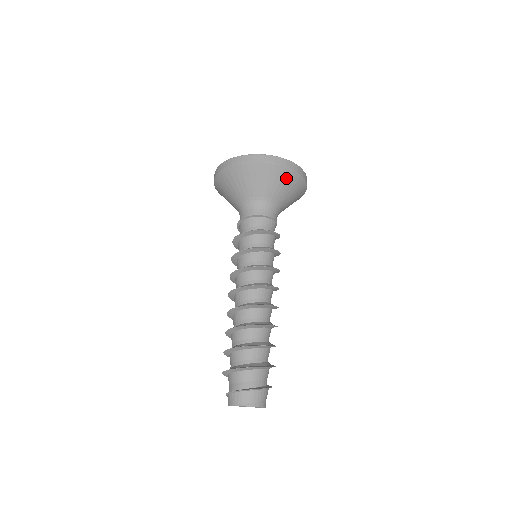
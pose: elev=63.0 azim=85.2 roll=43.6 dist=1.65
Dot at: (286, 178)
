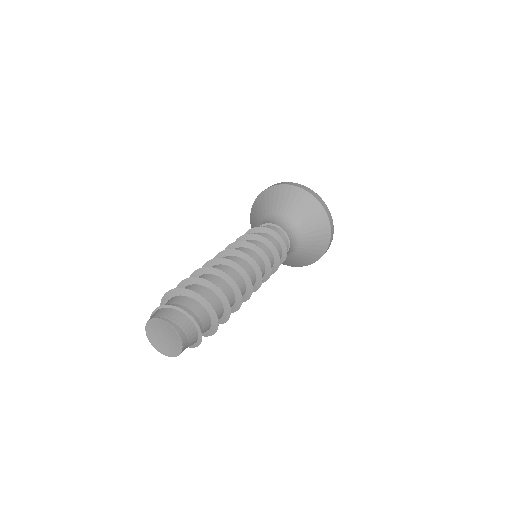
Dot at: (317, 216)
